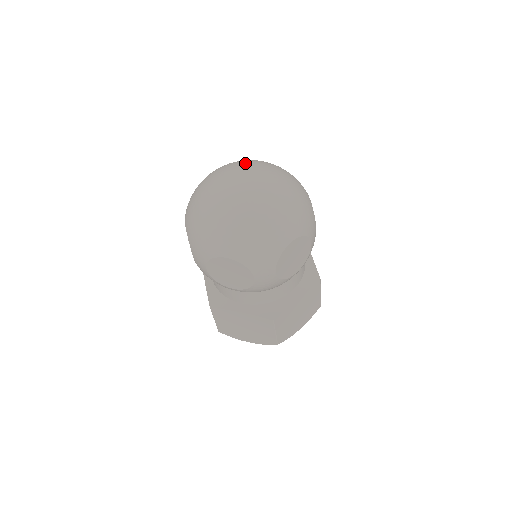
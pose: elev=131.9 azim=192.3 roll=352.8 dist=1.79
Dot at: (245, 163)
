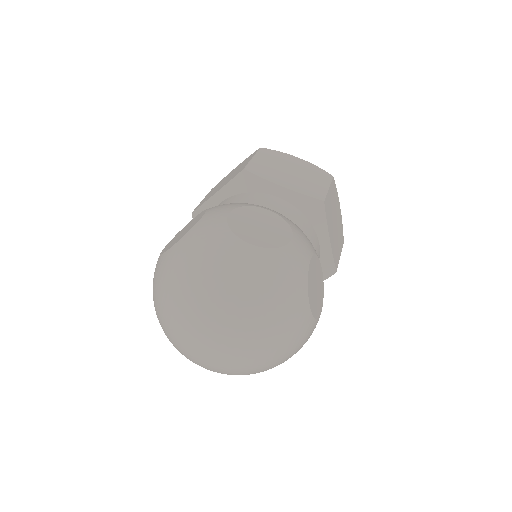
Dot at: (182, 323)
